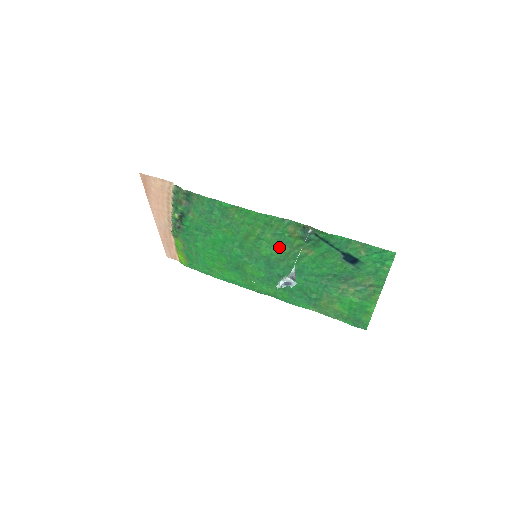
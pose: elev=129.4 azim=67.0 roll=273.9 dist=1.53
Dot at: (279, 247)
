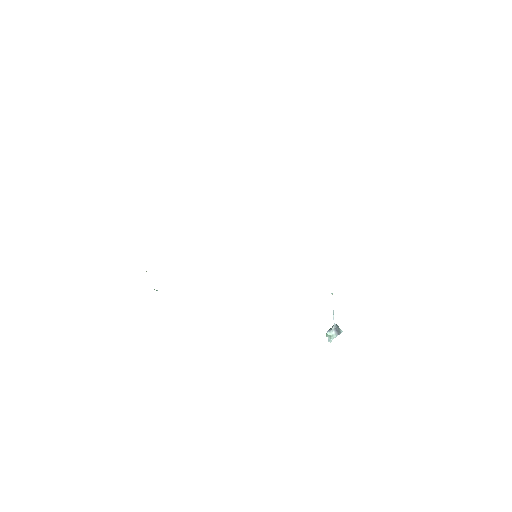
Dot at: occluded
